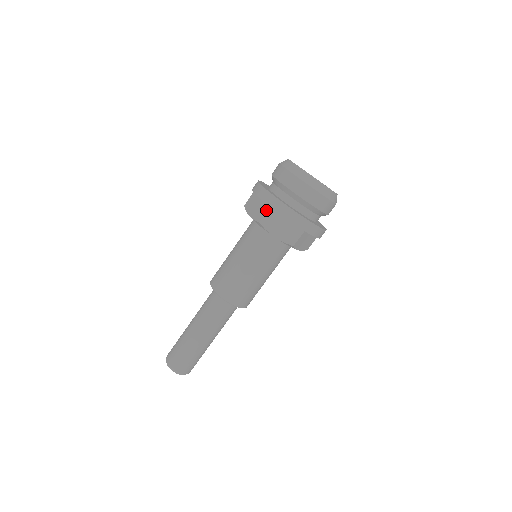
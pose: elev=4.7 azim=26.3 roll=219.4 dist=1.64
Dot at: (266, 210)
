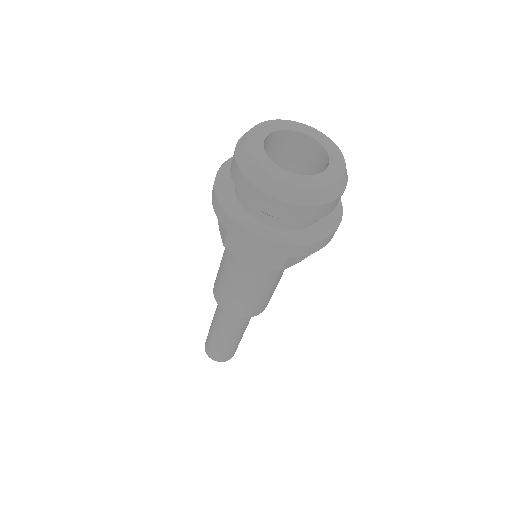
Dot at: (226, 231)
